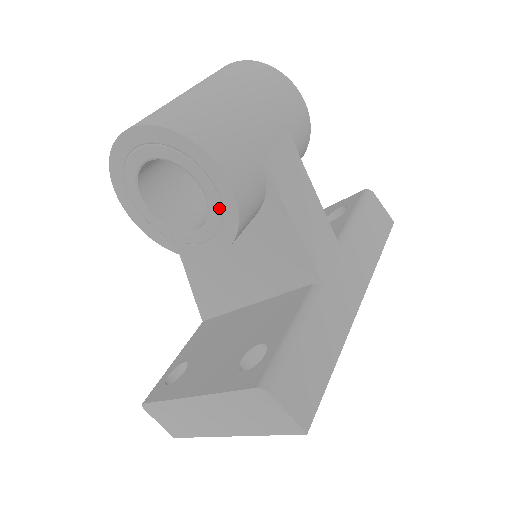
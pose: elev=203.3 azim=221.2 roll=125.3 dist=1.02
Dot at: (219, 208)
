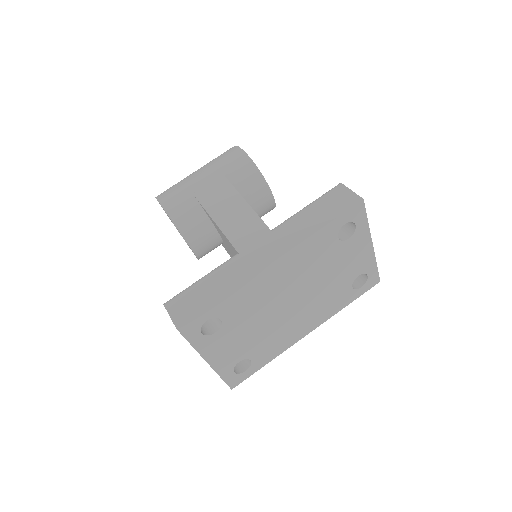
Dot at: occluded
